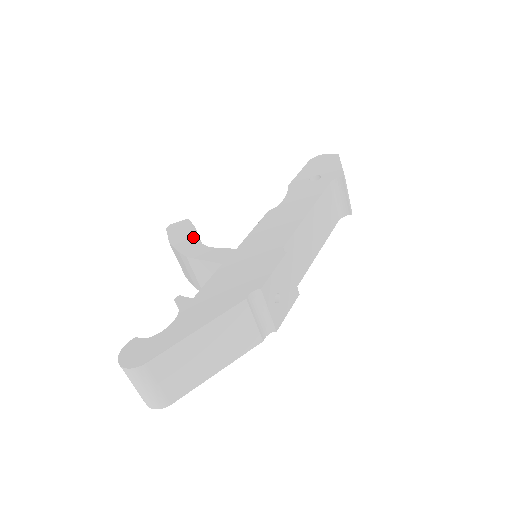
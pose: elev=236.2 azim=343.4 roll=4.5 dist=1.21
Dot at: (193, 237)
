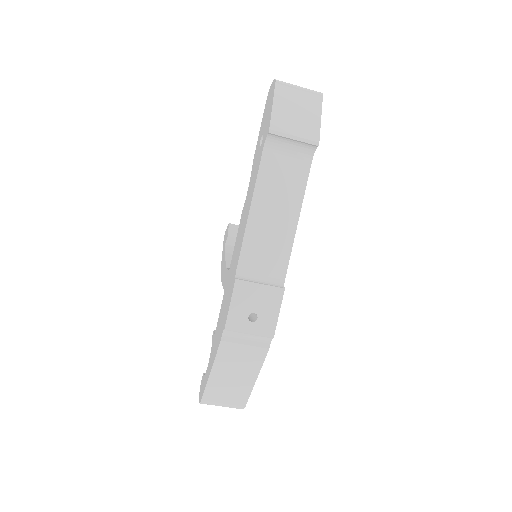
Dot at: (235, 241)
